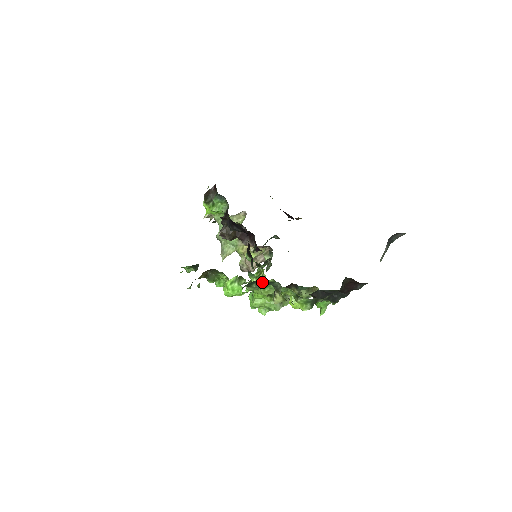
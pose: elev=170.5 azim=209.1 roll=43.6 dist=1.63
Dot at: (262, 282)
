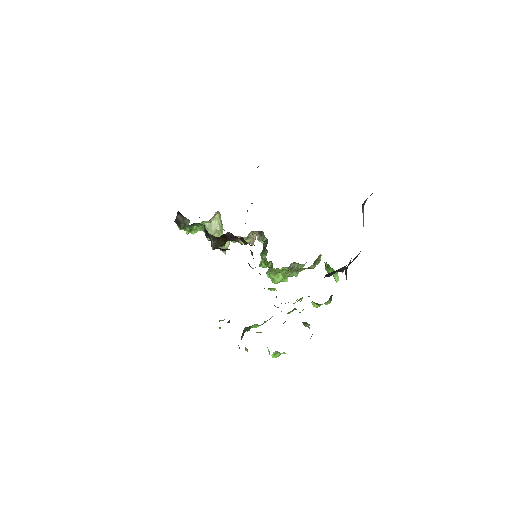
Dot at: occluded
